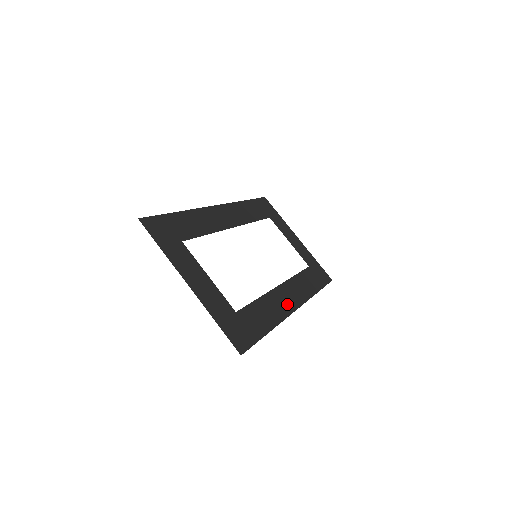
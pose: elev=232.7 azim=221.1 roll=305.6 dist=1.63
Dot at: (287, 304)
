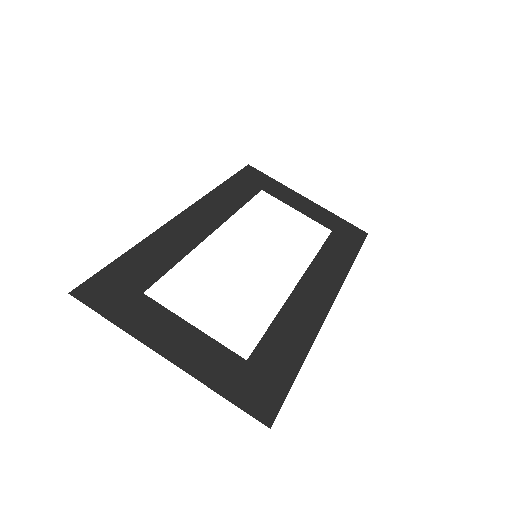
Dot at: (317, 304)
